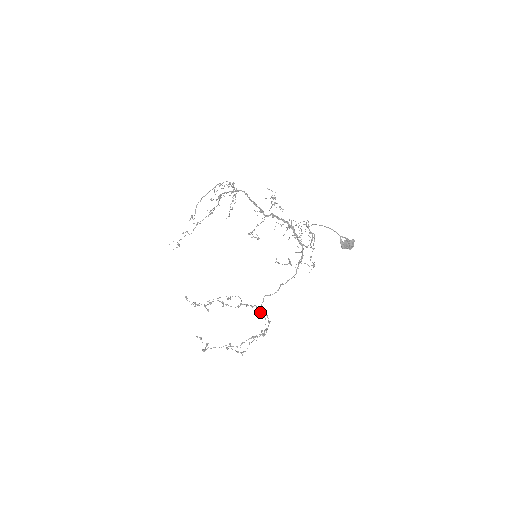
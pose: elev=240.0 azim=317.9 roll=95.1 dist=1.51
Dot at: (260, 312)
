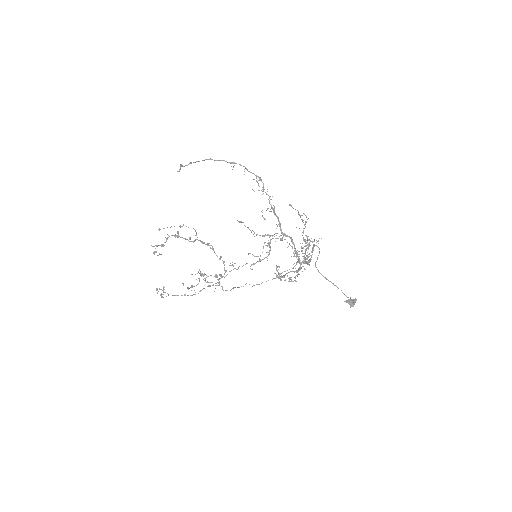
Dot at: (217, 256)
